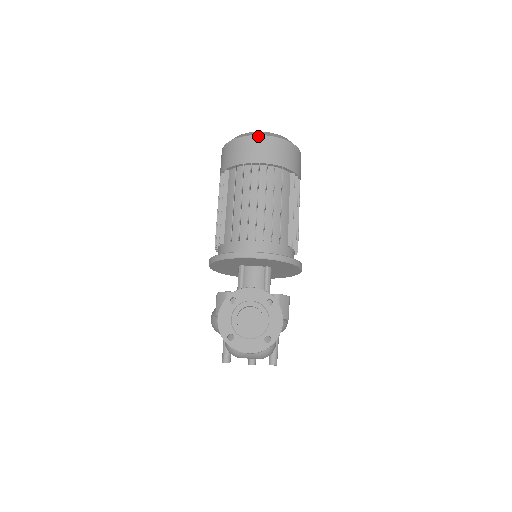
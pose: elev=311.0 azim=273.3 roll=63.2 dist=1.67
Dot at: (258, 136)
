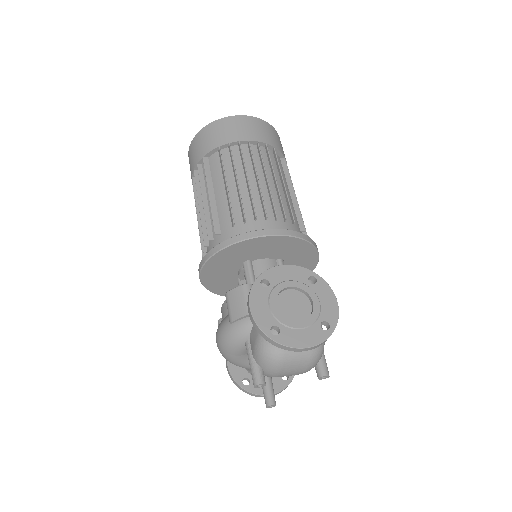
Dot at: (240, 116)
